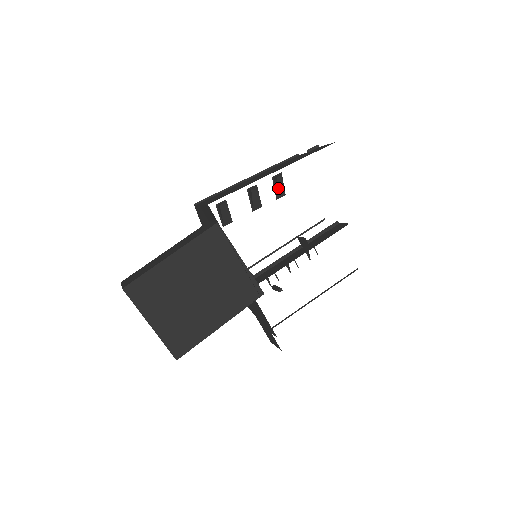
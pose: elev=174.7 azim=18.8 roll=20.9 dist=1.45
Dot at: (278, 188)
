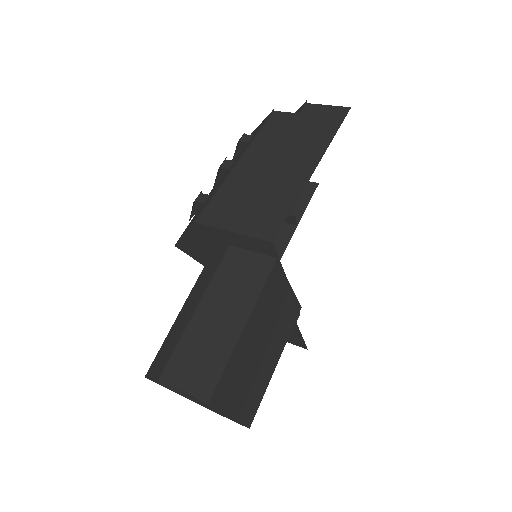
Dot at: (236, 150)
